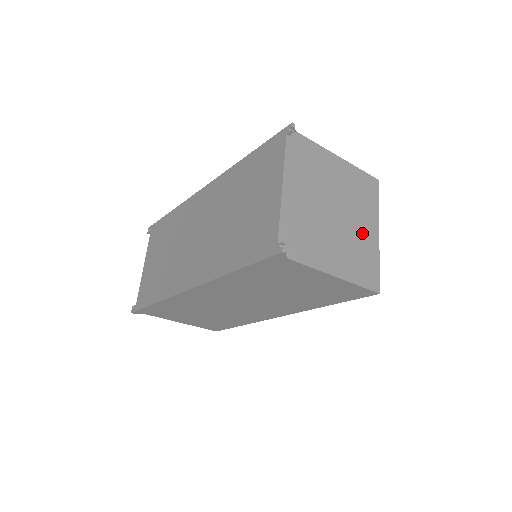
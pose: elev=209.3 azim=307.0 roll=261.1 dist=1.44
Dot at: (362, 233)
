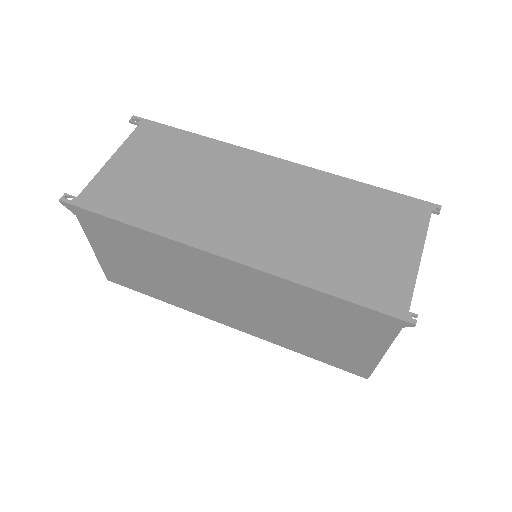
Dot at: occluded
